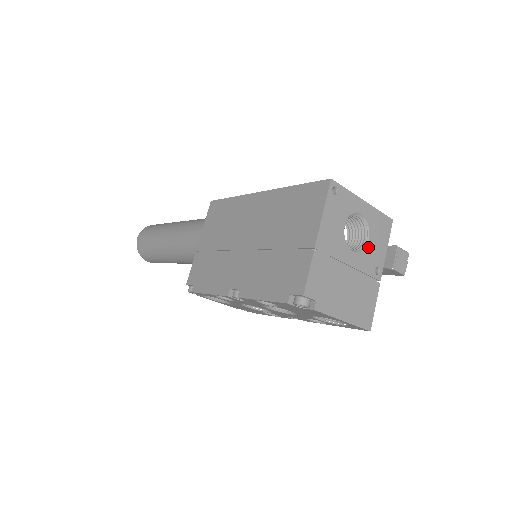
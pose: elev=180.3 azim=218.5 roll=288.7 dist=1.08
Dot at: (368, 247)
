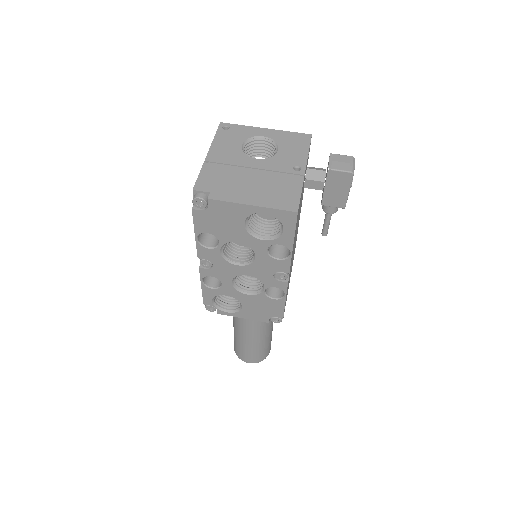
Dot at: (278, 155)
